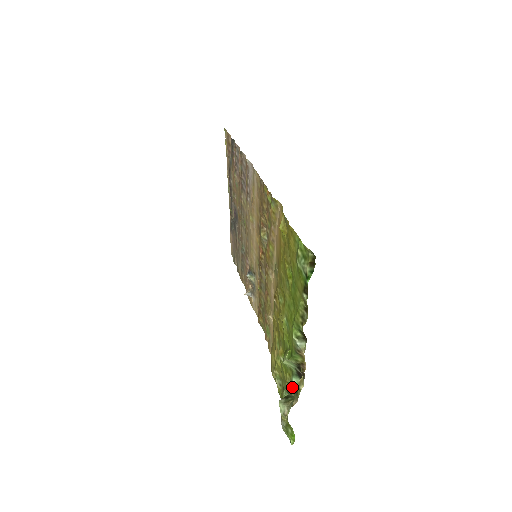
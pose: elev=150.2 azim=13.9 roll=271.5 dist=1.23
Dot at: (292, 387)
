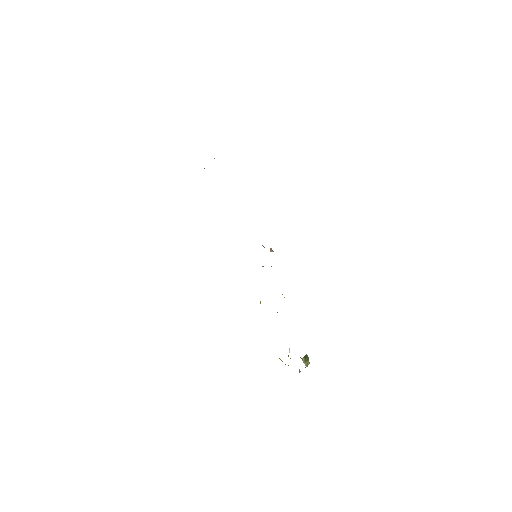
Dot at: occluded
